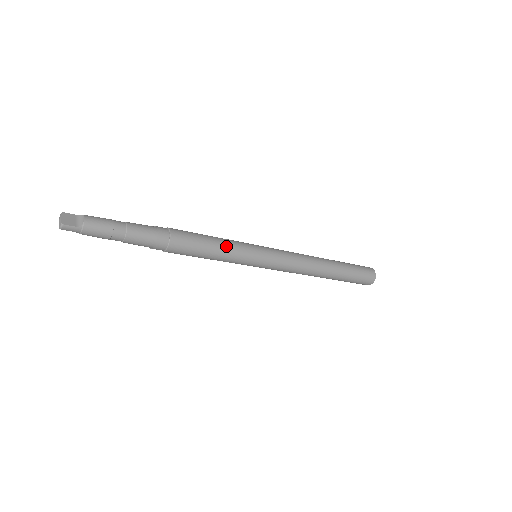
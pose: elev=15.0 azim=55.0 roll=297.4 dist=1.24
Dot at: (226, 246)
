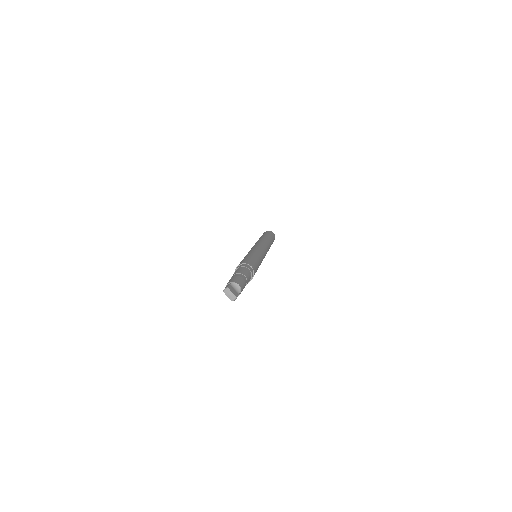
Dot at: (260, 260)
